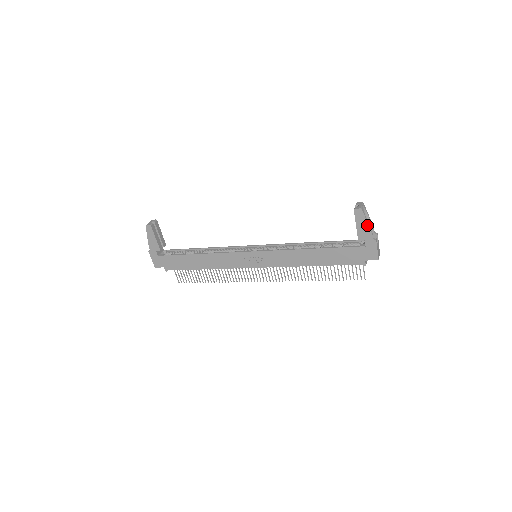
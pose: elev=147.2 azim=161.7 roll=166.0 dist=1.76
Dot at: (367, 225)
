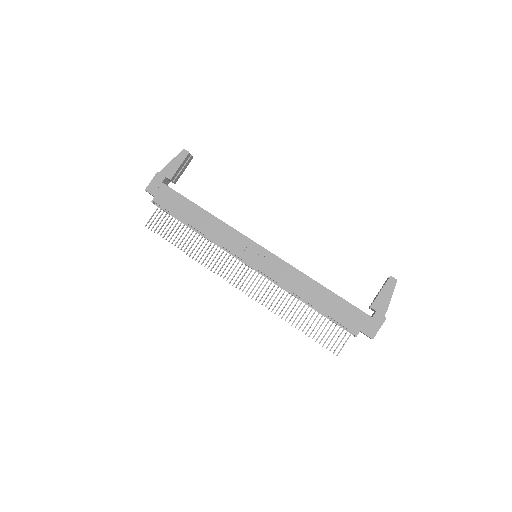
Dot at: (390, 298)
